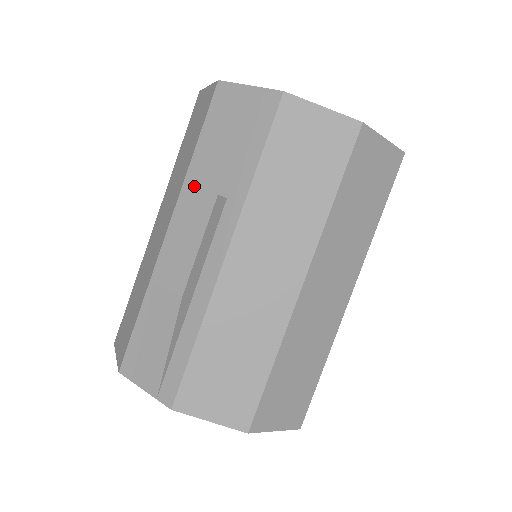
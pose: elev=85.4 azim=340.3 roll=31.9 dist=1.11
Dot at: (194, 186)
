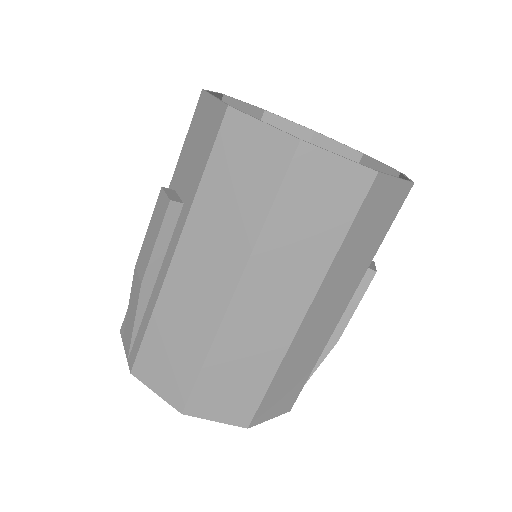
Dot at: (173, 187)
